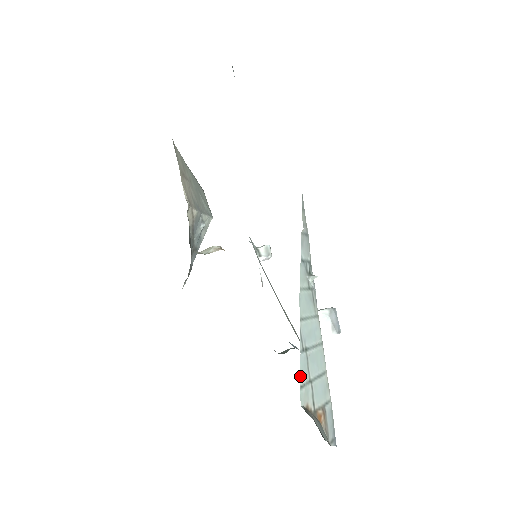
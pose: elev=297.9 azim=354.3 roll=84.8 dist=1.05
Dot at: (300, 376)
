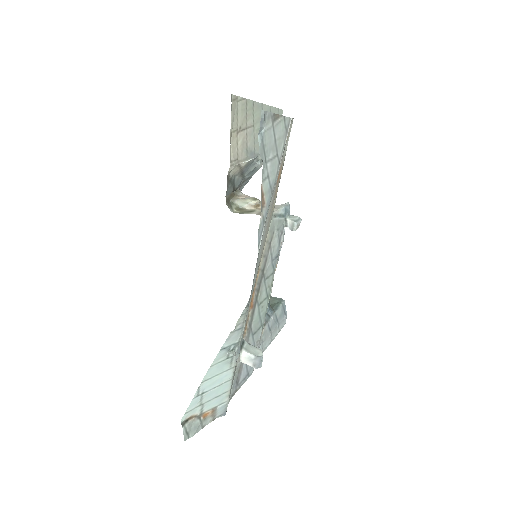
Dot at: (187, 409)
